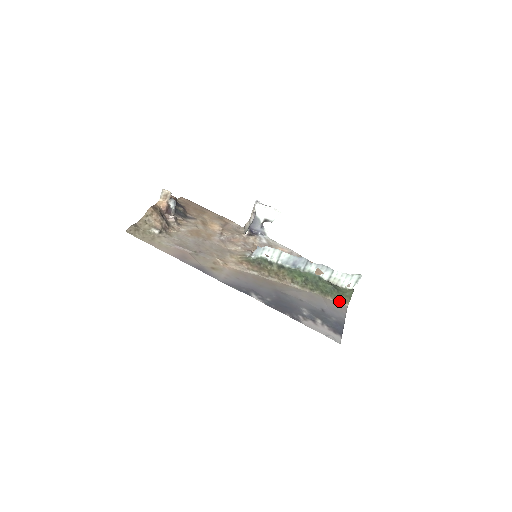
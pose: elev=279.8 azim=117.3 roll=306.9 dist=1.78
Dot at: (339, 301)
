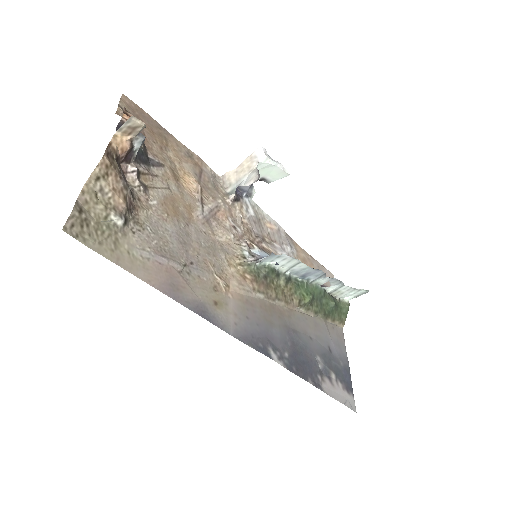
Dot at: (337, 323)
